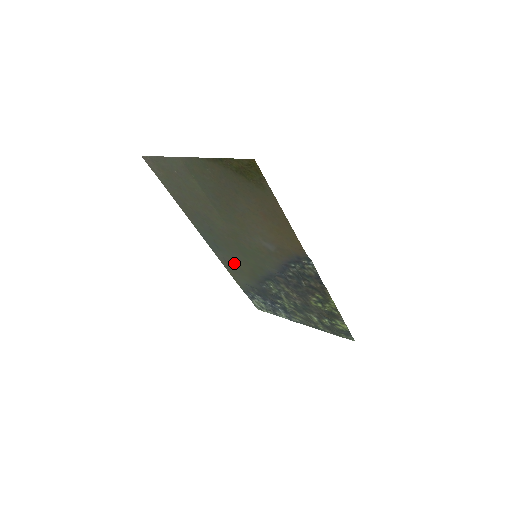
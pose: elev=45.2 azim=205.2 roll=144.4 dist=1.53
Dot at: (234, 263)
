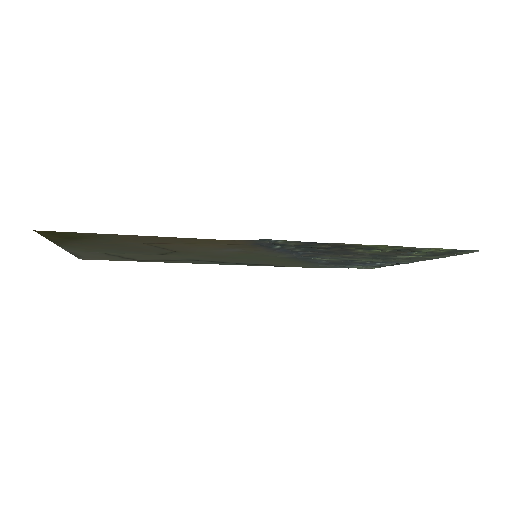
Dot at: (271, 263)
